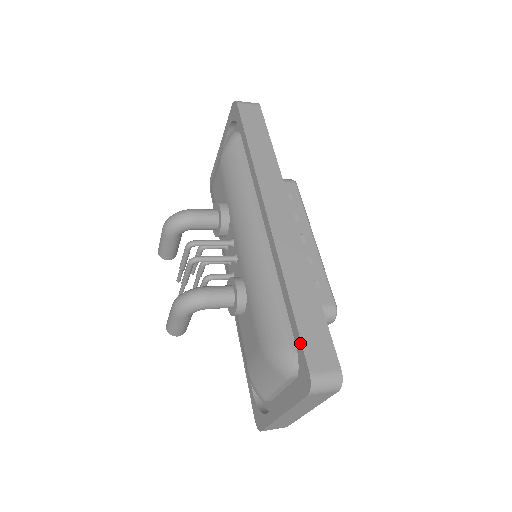
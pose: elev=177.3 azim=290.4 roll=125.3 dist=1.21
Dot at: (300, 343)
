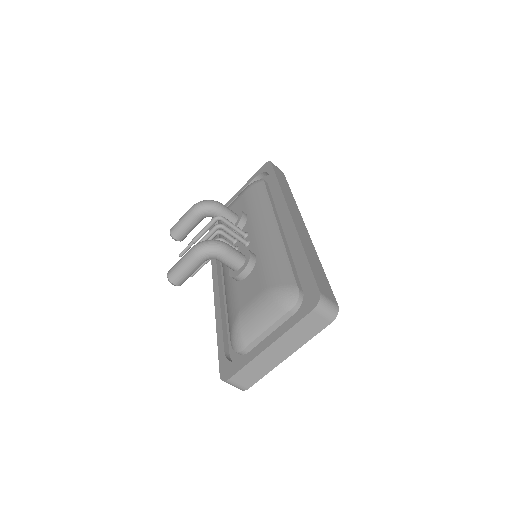
Dot at: (312, 277)
